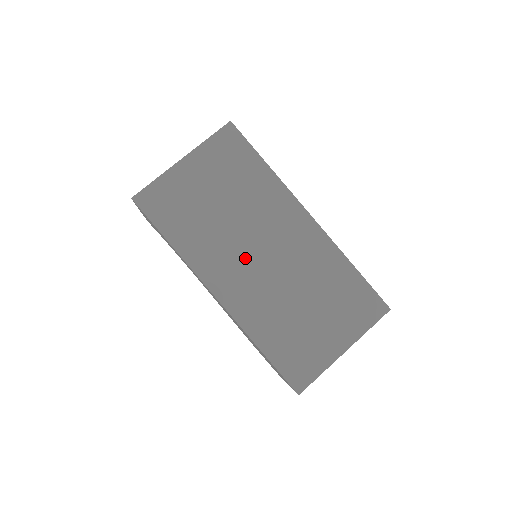
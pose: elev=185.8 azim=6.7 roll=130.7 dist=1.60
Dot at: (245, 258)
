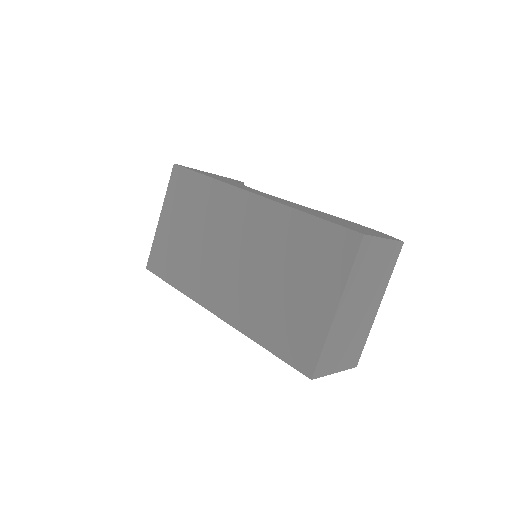
Dot at: (221, 267)
